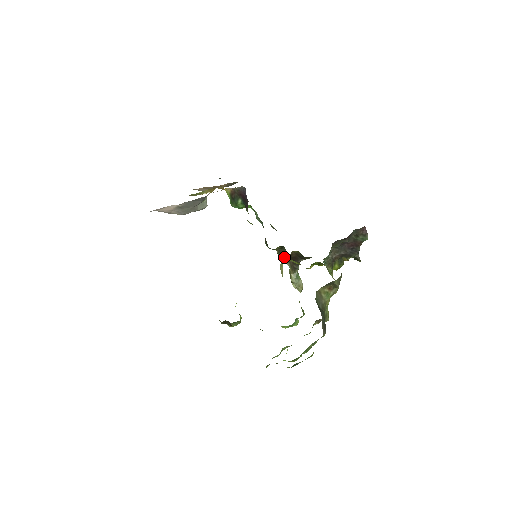
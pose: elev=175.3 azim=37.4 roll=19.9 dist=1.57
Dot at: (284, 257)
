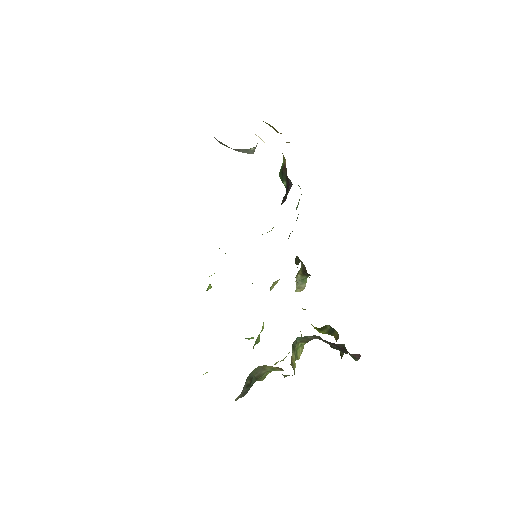
Dot at: (296, 264)
